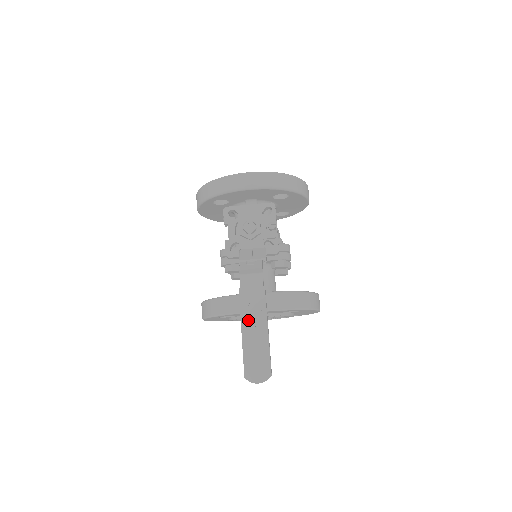
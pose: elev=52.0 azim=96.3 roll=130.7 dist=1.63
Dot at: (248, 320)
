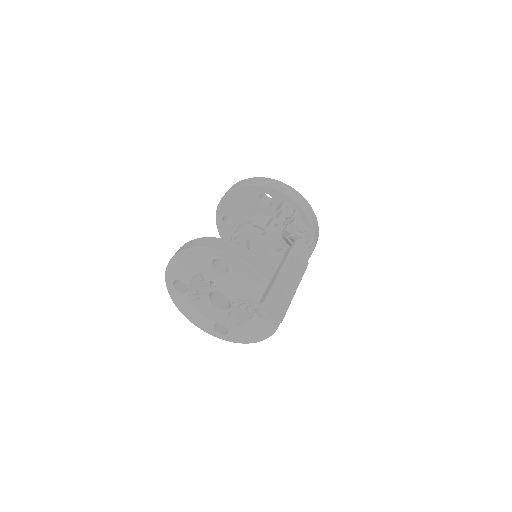
Dot at: (288, 269)
